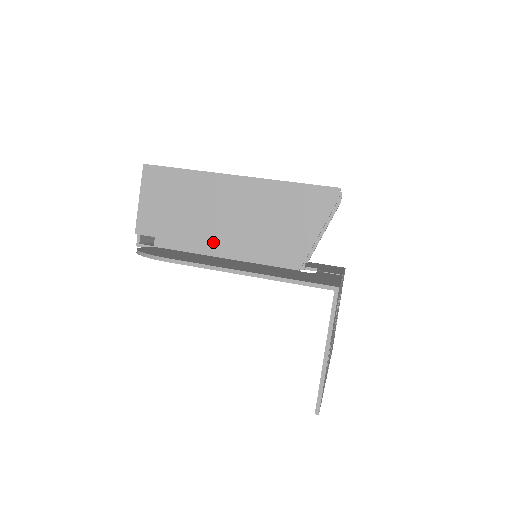
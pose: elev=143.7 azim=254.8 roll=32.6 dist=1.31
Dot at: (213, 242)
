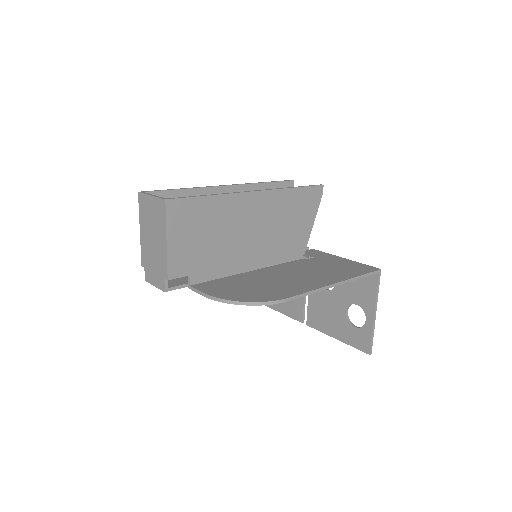
Dot at: (243, 260)
